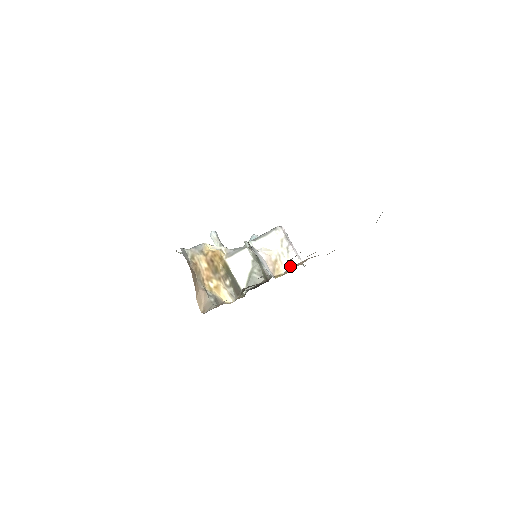
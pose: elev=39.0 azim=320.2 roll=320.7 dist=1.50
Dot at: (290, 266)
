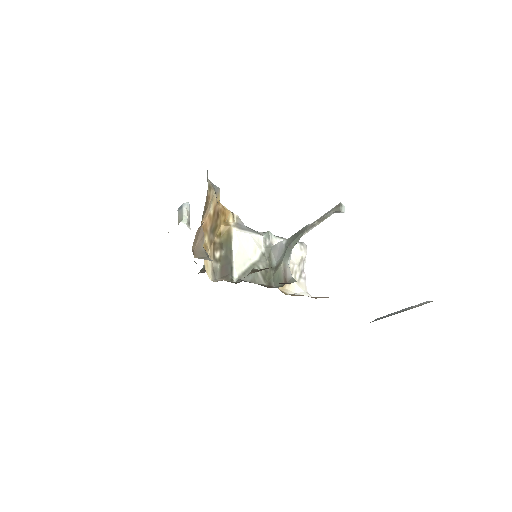
Dot at: (297, 293)
